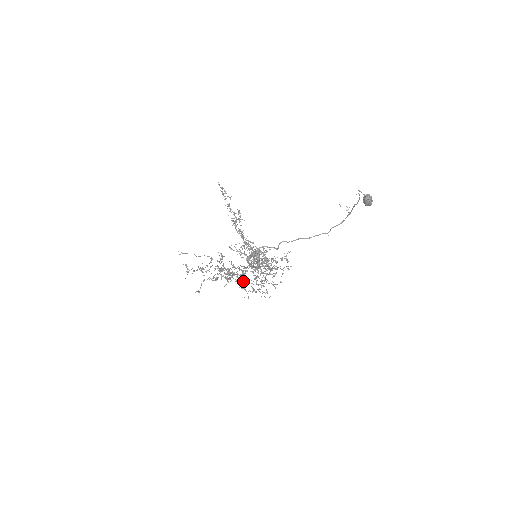
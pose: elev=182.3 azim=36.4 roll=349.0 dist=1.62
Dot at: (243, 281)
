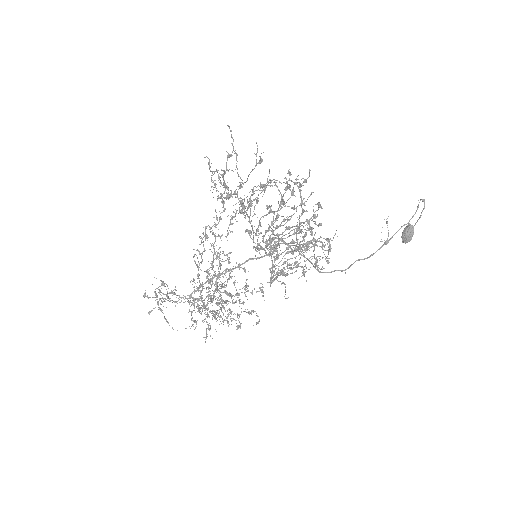
Dot at: occluded
